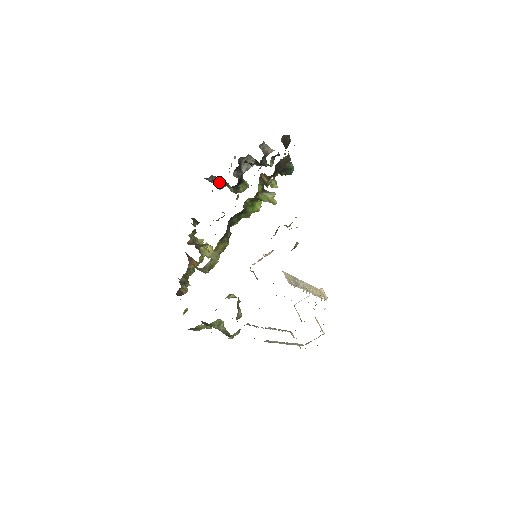
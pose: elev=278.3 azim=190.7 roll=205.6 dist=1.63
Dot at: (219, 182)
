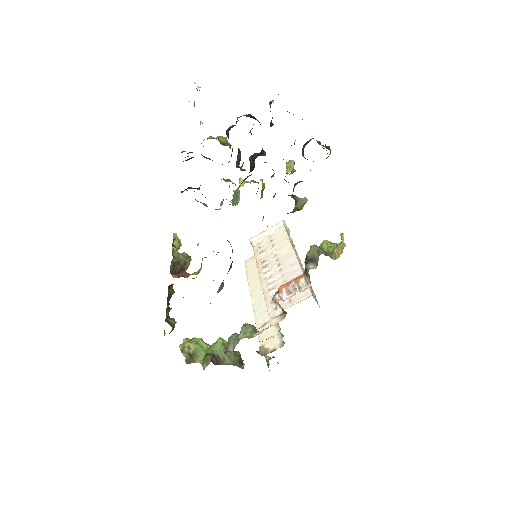
Dot at: (189, 152)
